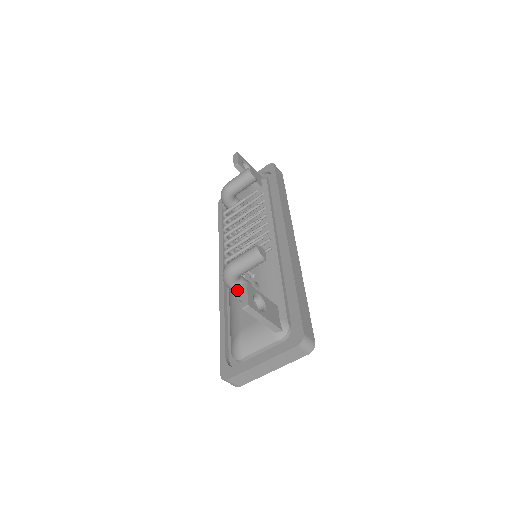
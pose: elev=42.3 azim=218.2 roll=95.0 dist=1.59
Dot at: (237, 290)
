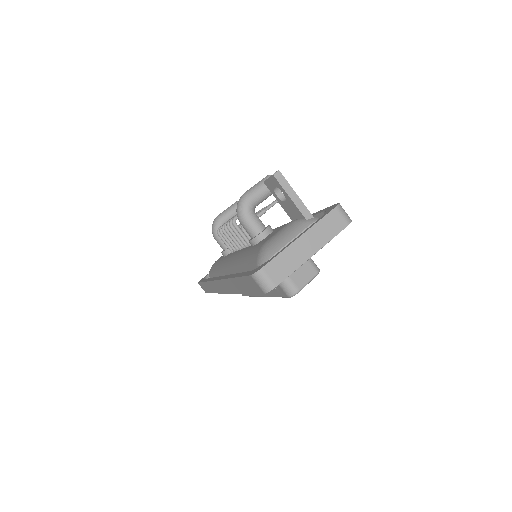
Dot at: (253, 222)
